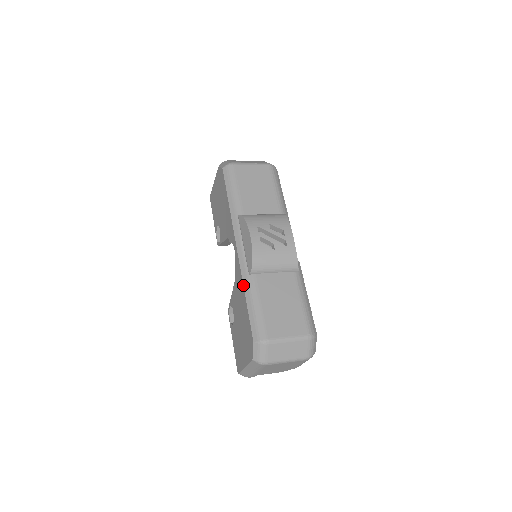
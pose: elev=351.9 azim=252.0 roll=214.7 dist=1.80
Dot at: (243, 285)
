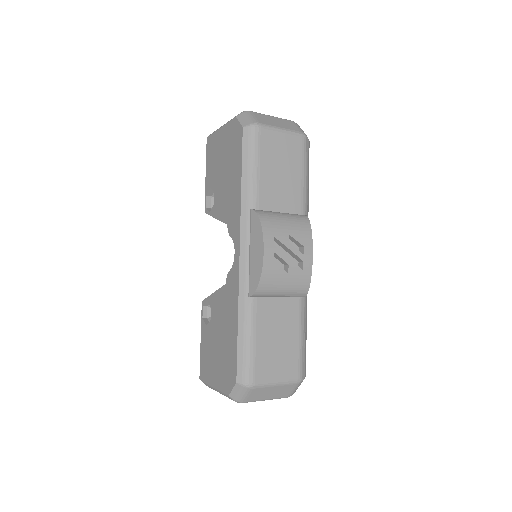
Dot at: (238, 307)
